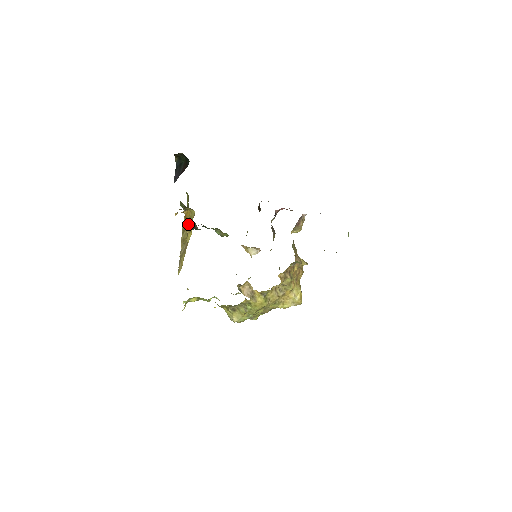
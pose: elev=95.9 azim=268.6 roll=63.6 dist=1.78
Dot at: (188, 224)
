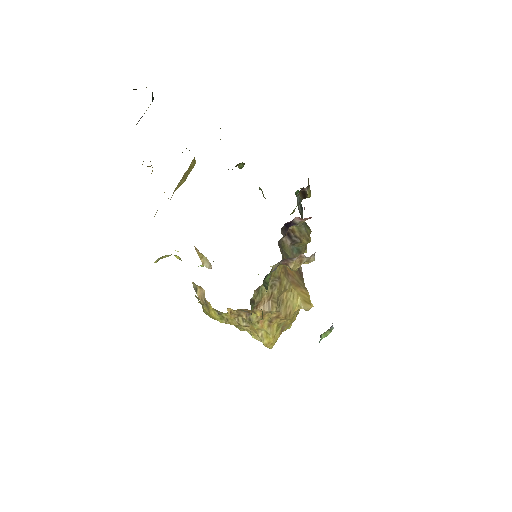
Dot at: occluded
